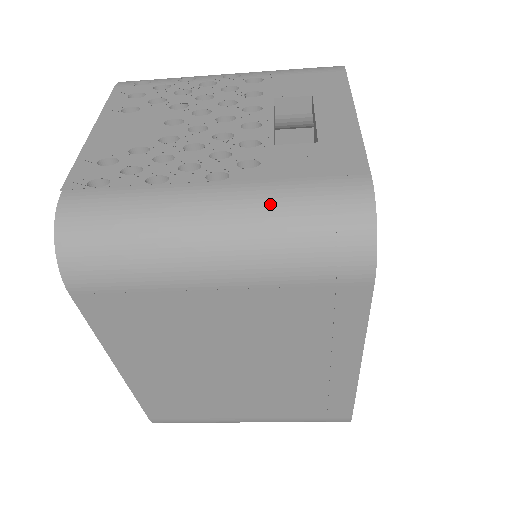
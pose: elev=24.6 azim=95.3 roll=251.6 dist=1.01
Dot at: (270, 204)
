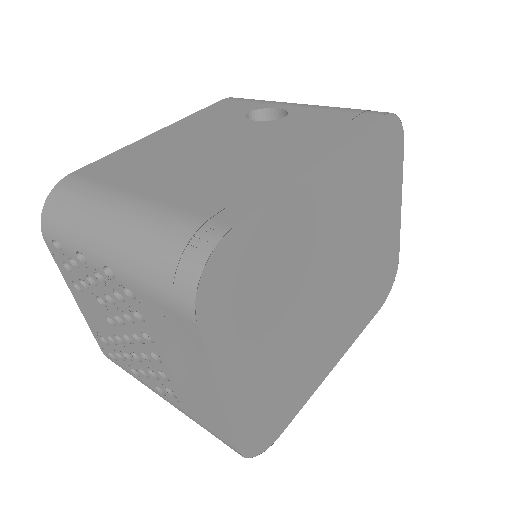
Dot at: occluded
